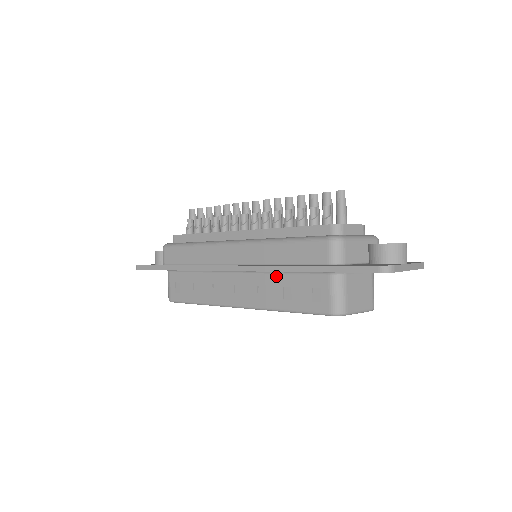
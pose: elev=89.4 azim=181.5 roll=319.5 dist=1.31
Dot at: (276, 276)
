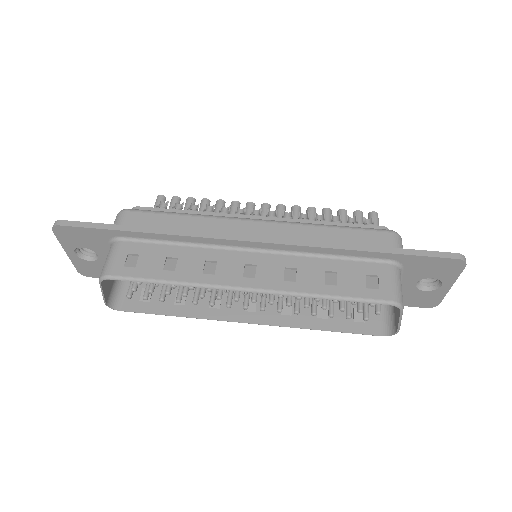
Dot at: (316, 259)
